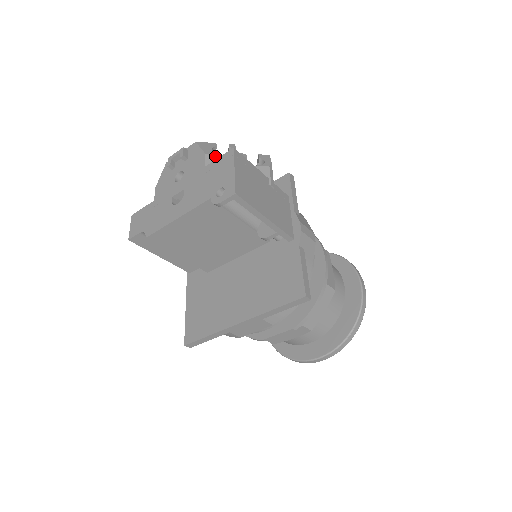
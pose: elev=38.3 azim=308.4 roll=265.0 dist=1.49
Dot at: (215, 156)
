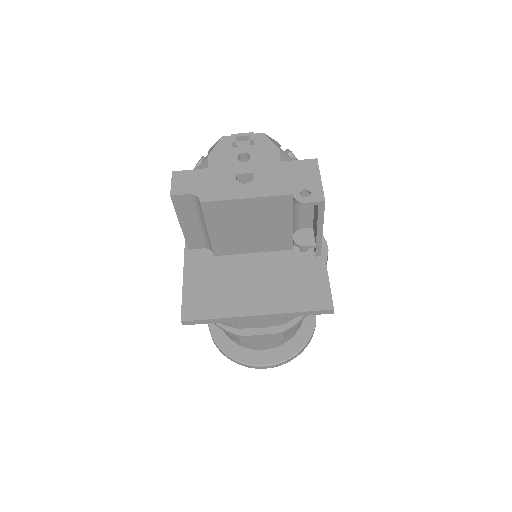
Dot at: (287, 156)
